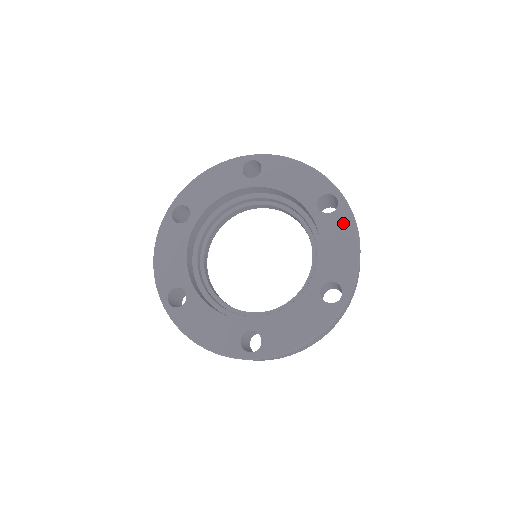
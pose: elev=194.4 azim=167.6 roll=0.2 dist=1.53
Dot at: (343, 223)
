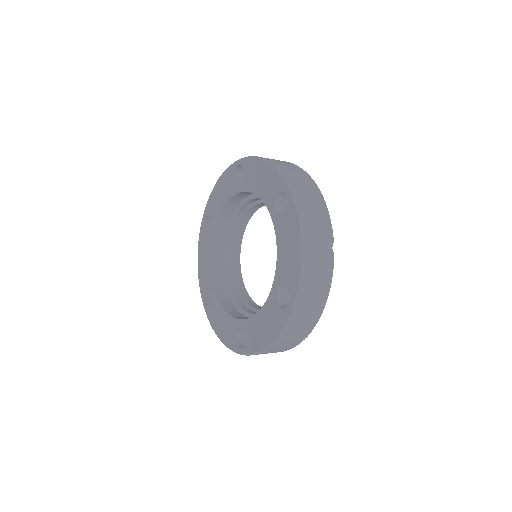
Dot at: (290, 223)
